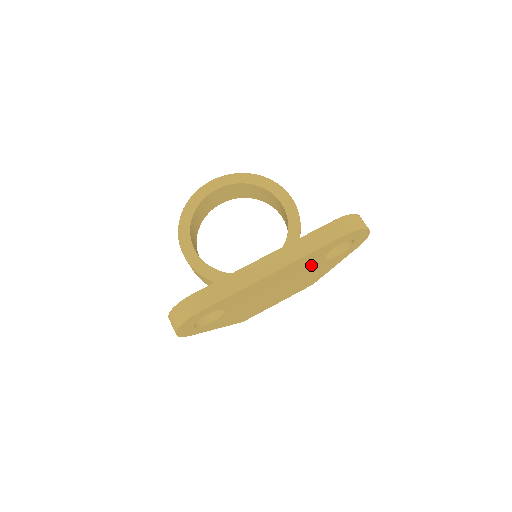
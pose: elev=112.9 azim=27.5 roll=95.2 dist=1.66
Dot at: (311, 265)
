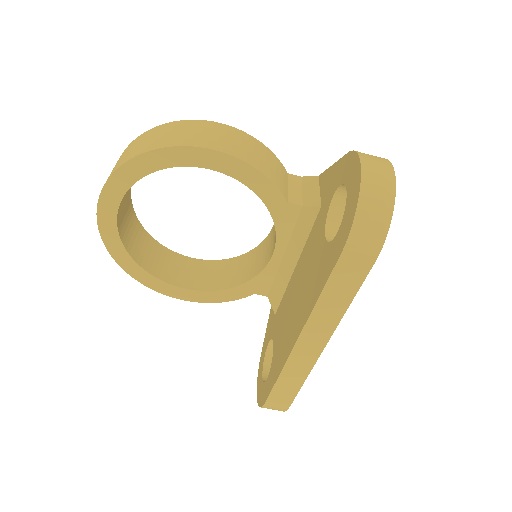
Dot at: occluded
